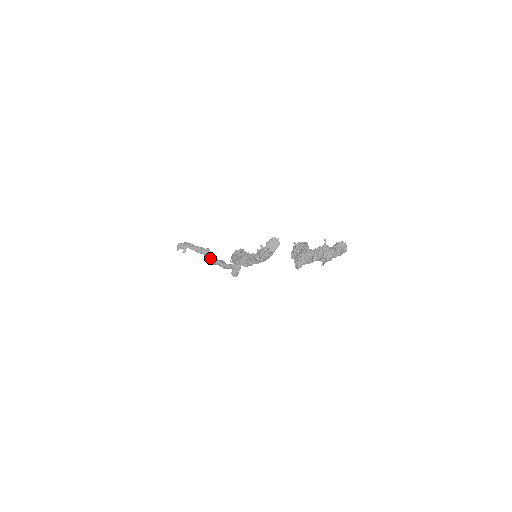
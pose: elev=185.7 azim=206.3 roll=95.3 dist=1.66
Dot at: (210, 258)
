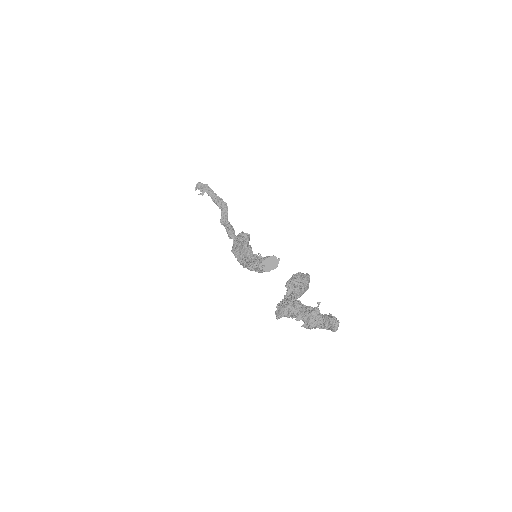
Dot at: (223, 216)
